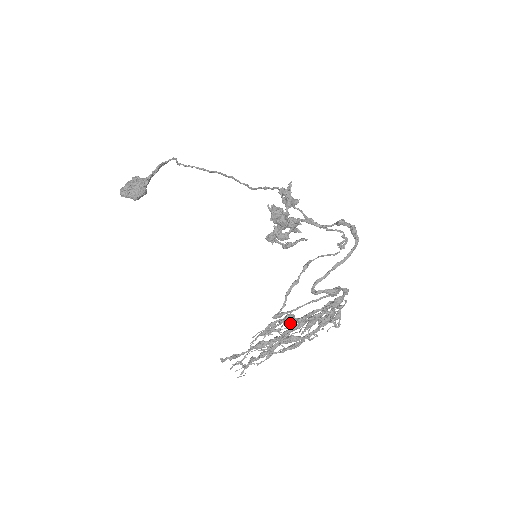
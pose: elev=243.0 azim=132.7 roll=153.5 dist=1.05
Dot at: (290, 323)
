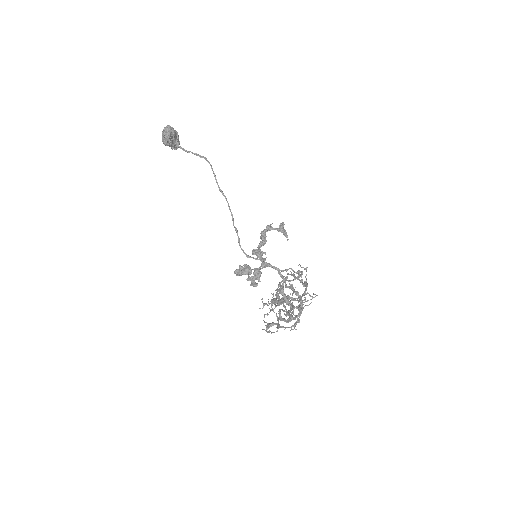
Dot at: (272, 324)
